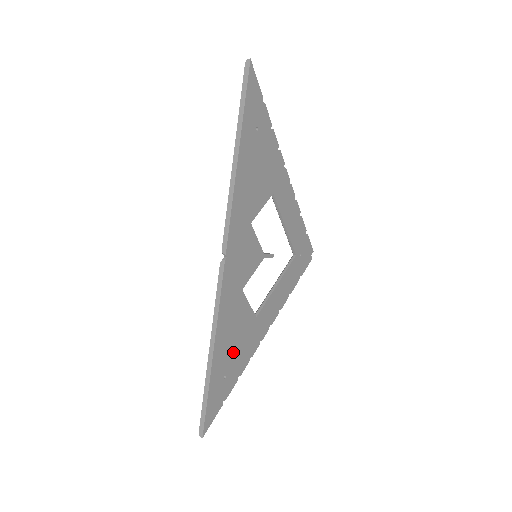
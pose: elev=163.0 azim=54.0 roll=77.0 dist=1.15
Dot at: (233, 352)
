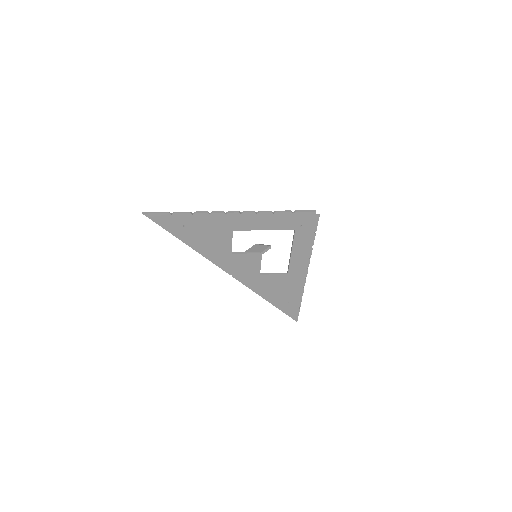
Dot at: (284, 293)
